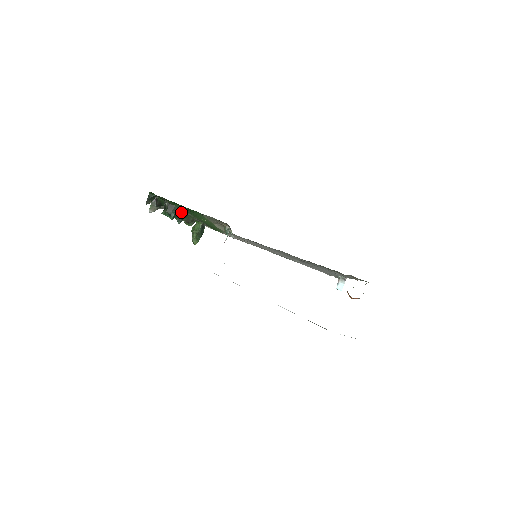
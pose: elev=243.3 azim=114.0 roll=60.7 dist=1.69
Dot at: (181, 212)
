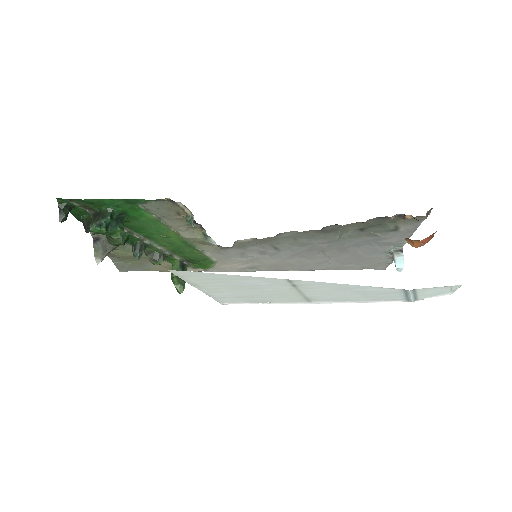
Dot at: (117, 219)
